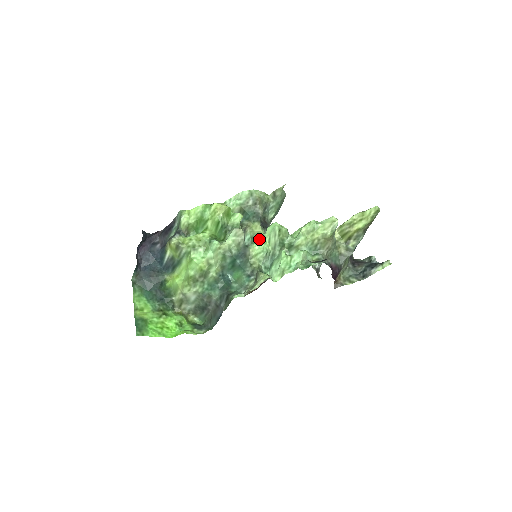
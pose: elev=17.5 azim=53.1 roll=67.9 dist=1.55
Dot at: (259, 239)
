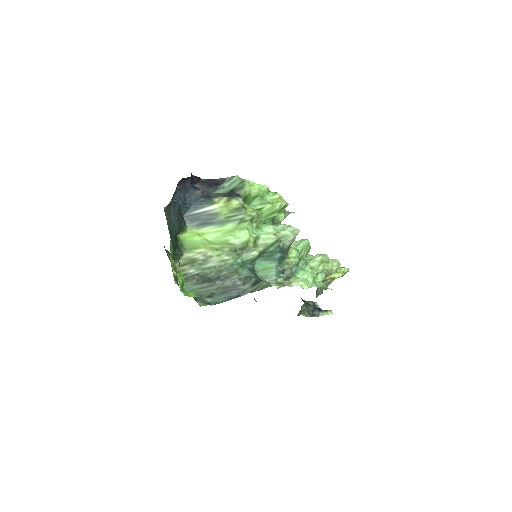
Dot at: occluded
